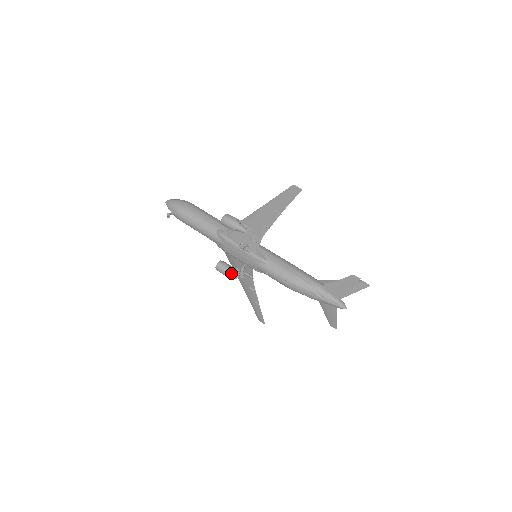
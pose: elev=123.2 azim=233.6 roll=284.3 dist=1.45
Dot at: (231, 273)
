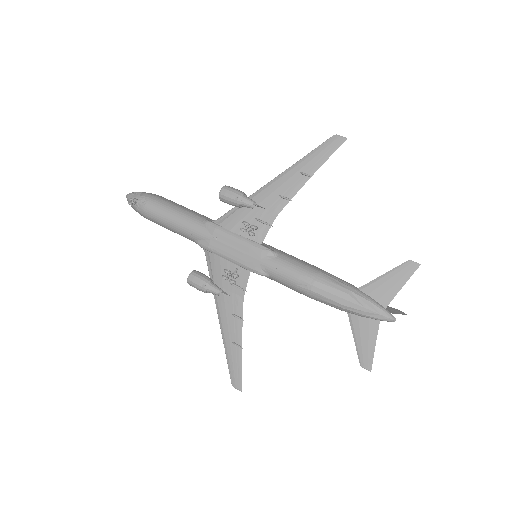
Dot at: (212, 284)
